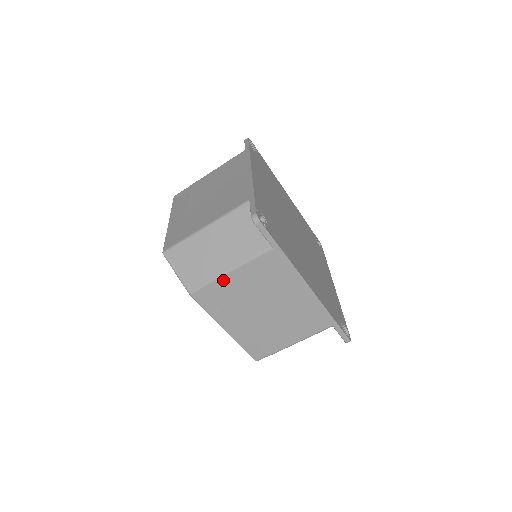
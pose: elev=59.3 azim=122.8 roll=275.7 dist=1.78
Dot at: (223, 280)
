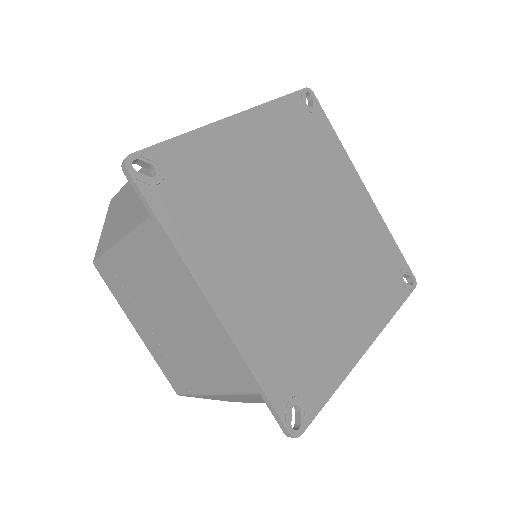
Dot at: occluded
